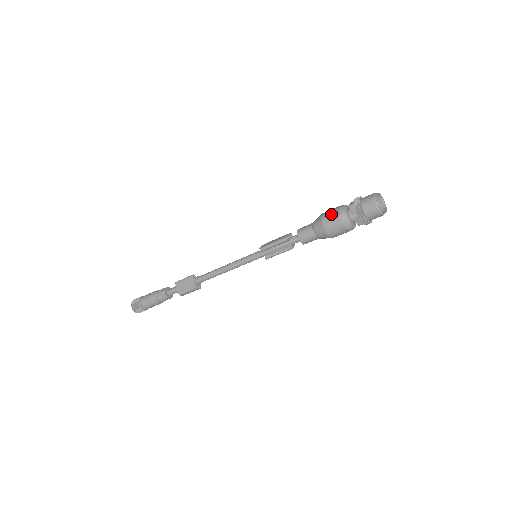
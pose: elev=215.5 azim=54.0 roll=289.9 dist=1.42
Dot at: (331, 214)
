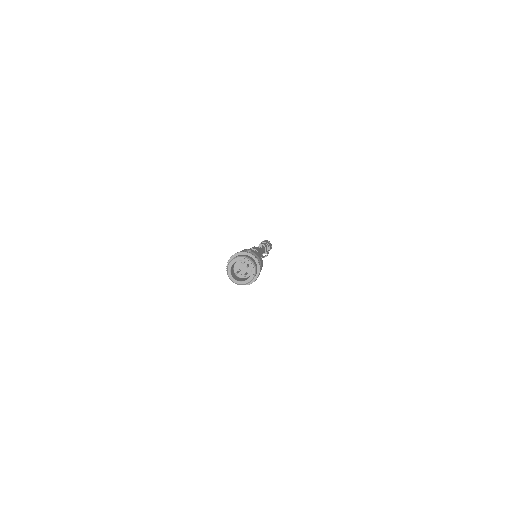
Dot at: occluded
